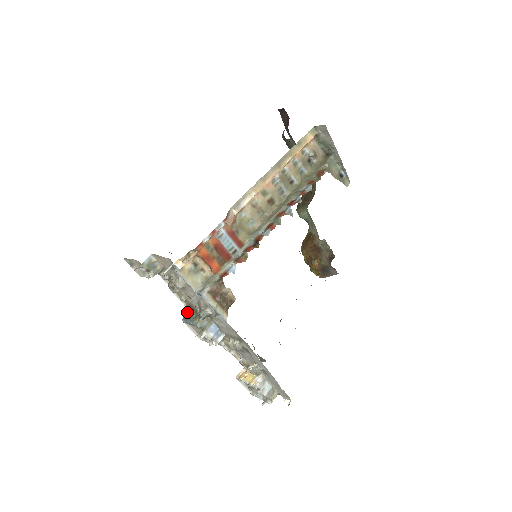
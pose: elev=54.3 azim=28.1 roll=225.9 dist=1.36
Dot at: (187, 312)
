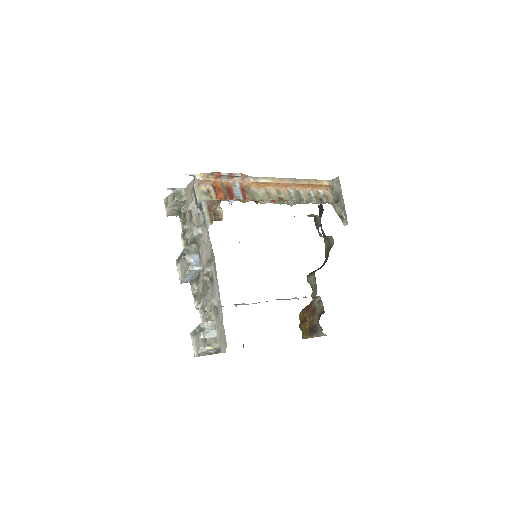
Dot at: occluded
